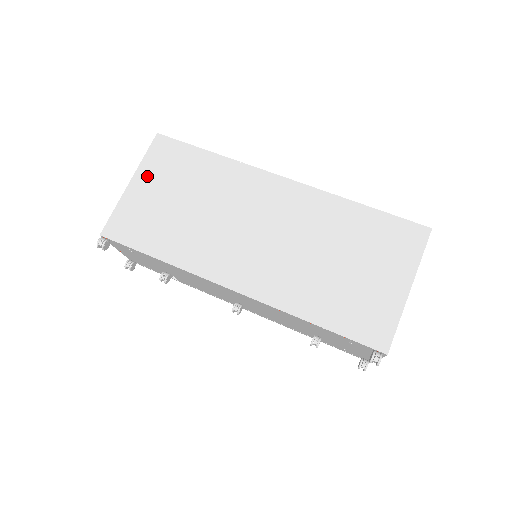
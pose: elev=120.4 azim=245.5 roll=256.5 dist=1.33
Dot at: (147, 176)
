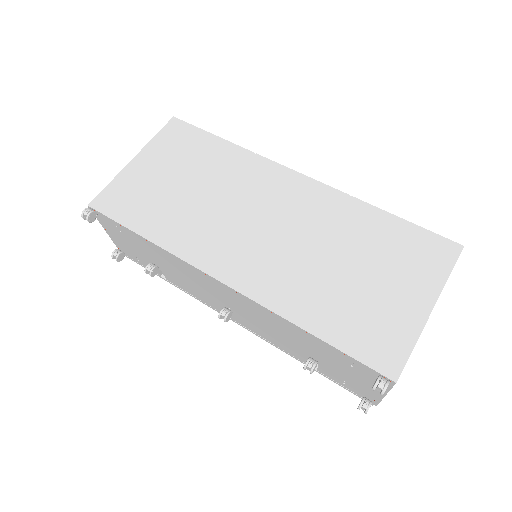
Dot at: (153, 155)
